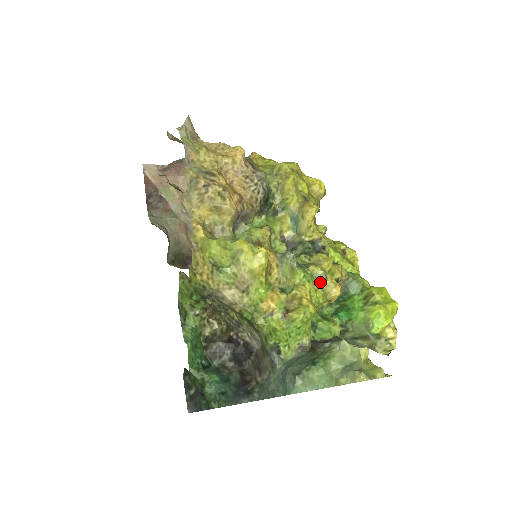
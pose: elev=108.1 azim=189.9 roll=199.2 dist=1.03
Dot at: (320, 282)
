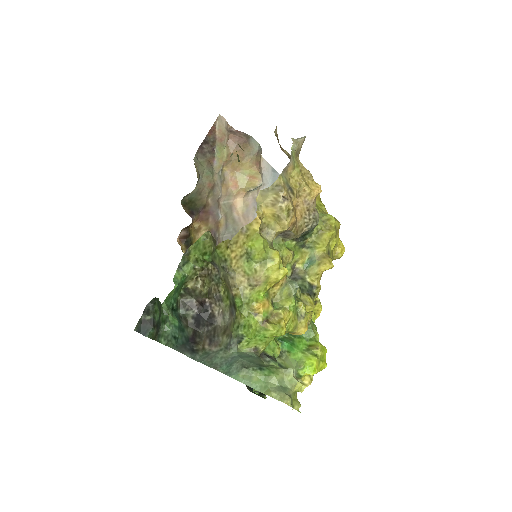
Dot at: (298, 317)
